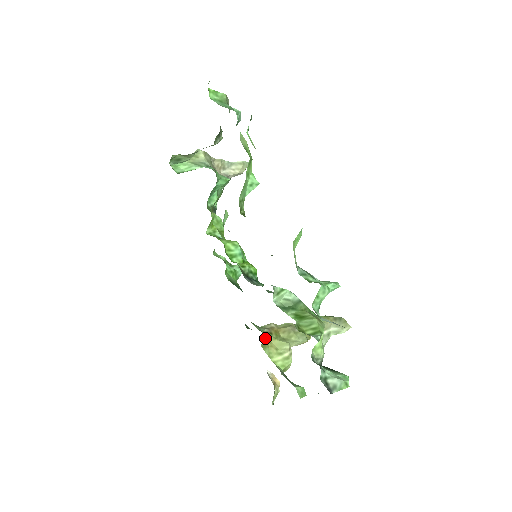
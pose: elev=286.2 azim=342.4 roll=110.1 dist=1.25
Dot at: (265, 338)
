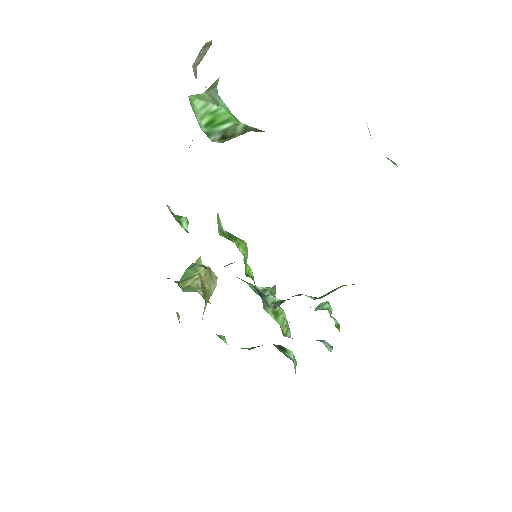
Dot at: occluded
